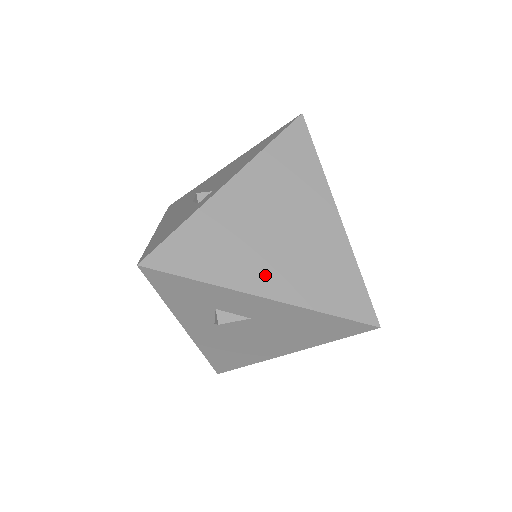
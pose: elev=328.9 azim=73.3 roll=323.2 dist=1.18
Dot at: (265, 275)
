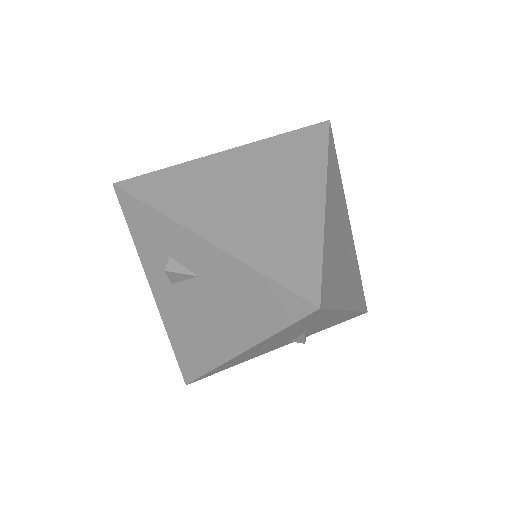
Dot at: (216, 221)
